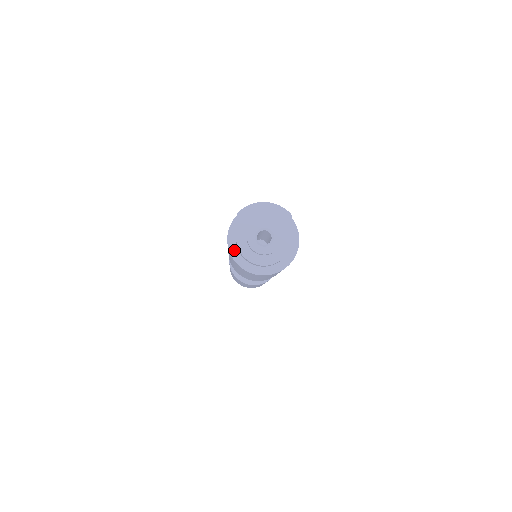
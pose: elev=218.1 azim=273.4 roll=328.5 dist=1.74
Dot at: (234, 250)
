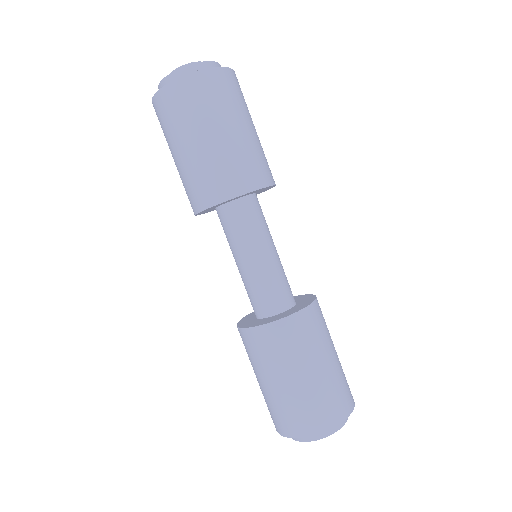
Dot at: occluded
